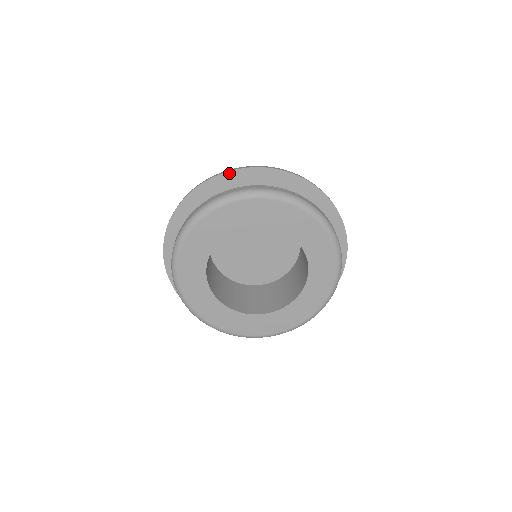
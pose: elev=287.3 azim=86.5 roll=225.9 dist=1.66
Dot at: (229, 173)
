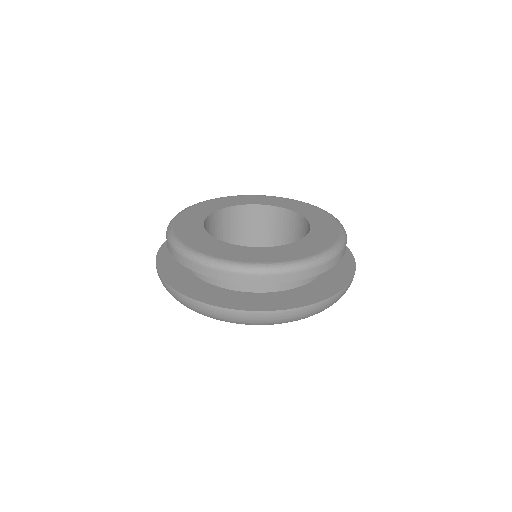
Dot at: occluded
